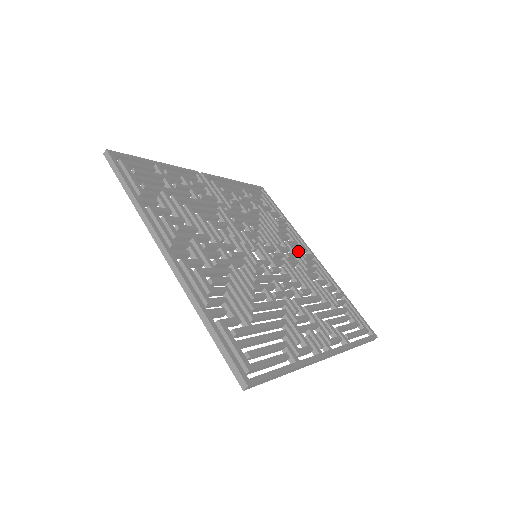
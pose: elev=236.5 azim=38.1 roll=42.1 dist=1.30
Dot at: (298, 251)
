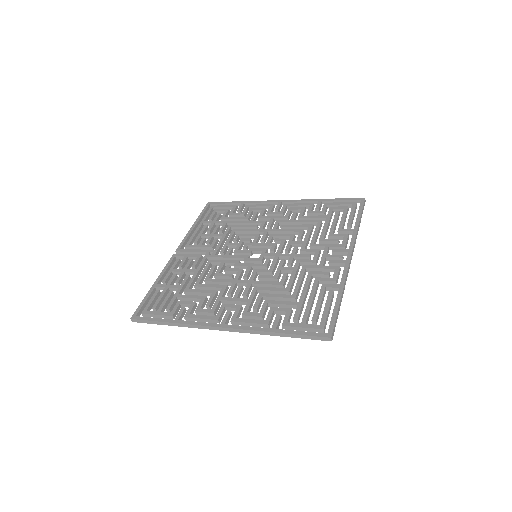
Dot at: (270, 214)
